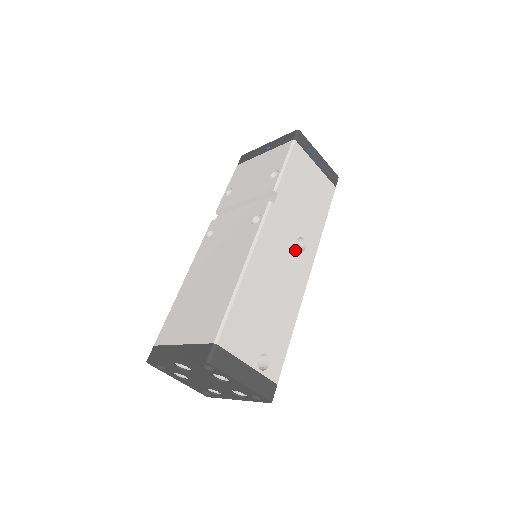
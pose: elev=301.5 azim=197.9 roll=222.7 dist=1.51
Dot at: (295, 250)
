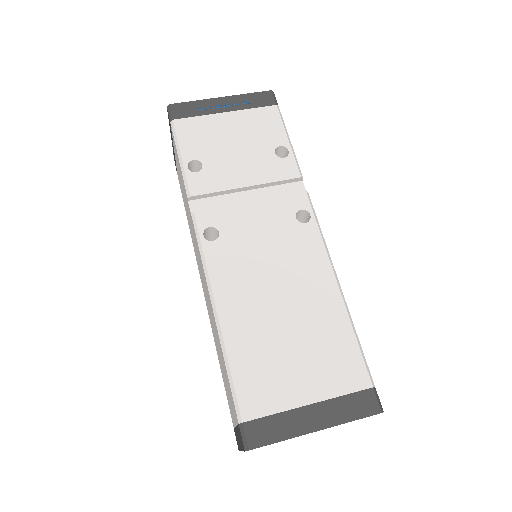
Dot at: occluded
